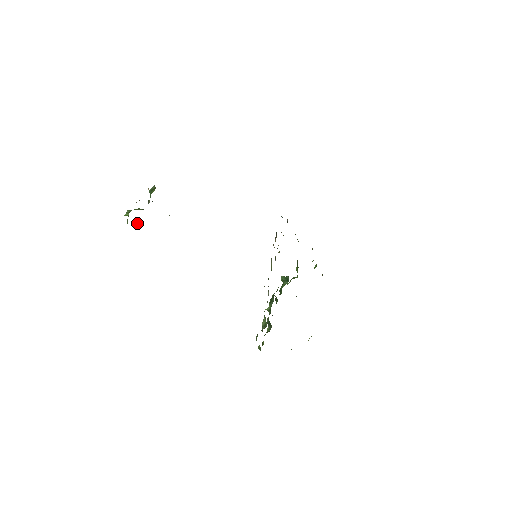
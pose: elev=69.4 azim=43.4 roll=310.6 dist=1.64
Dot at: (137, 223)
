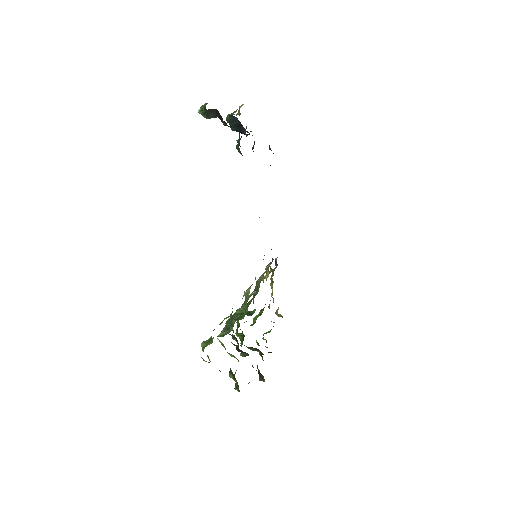
Dot at: (208, 116)
